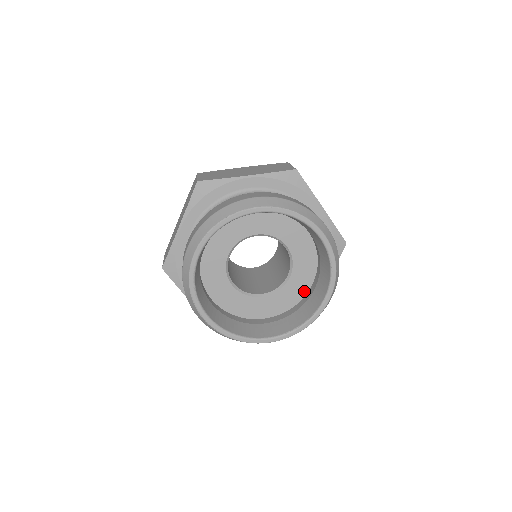
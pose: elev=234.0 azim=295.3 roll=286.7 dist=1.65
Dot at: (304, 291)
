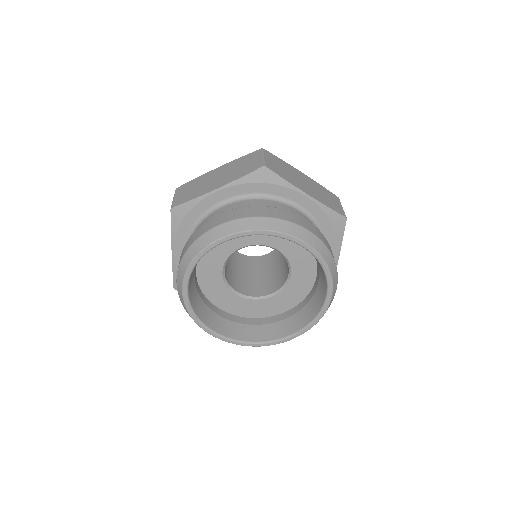
Dot at: (311, 282)
